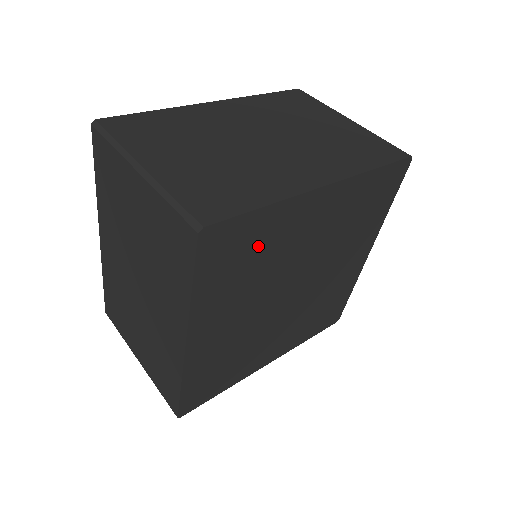
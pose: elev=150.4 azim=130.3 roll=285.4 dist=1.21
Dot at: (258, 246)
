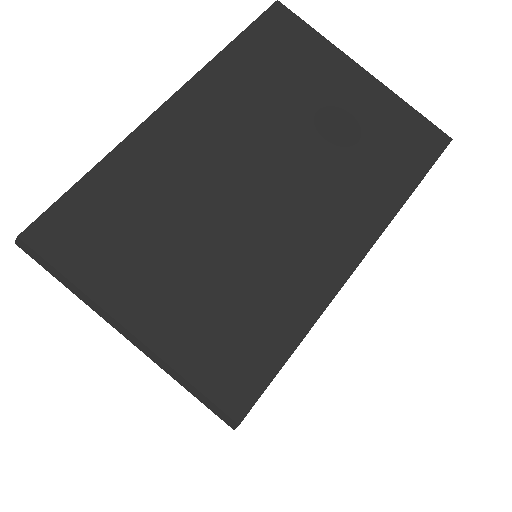
Dot at: occluded
